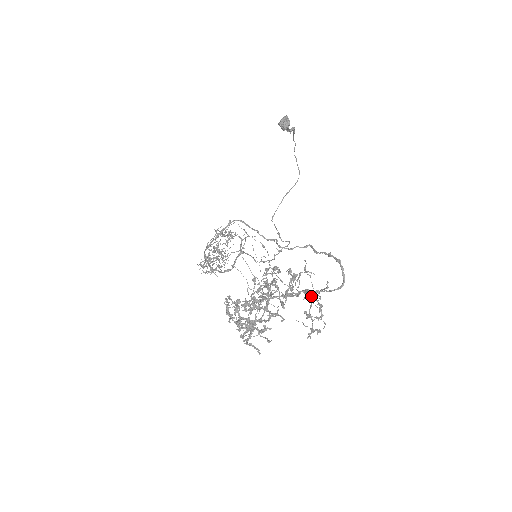
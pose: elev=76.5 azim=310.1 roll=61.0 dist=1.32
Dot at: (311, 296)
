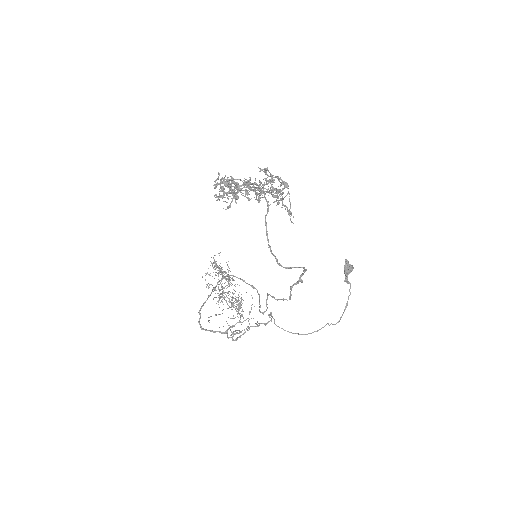
Dot at: occluded
